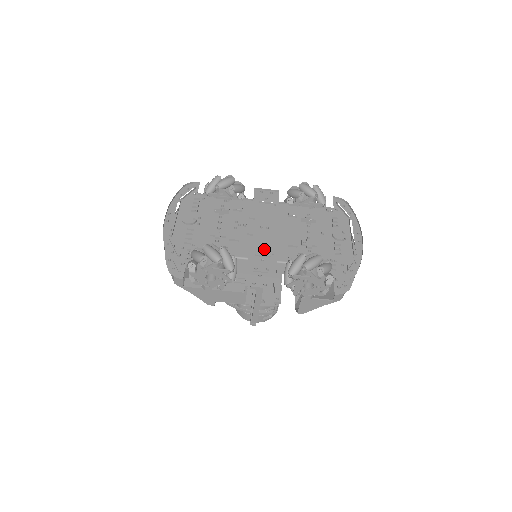
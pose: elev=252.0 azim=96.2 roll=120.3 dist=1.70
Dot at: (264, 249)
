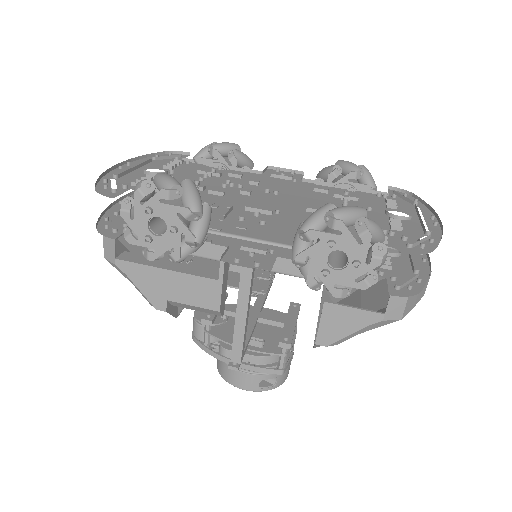
Dot at: (263, 207)
